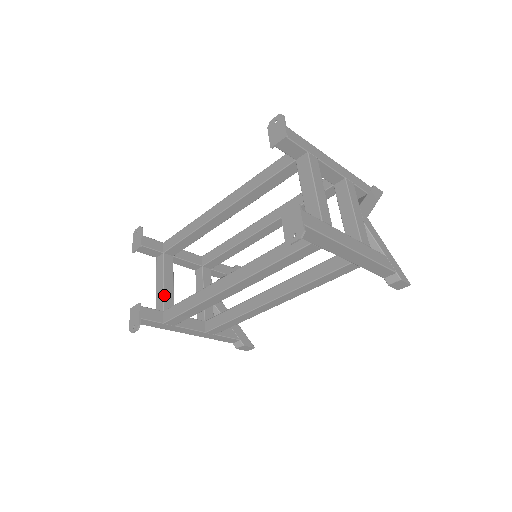
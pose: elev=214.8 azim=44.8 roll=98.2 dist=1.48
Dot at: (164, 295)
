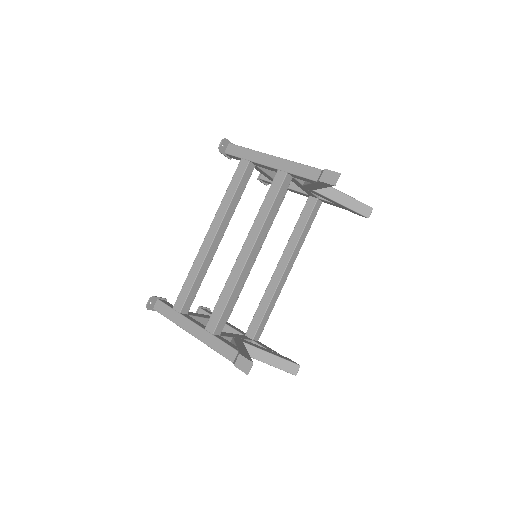
Dot at: (190, 312)
